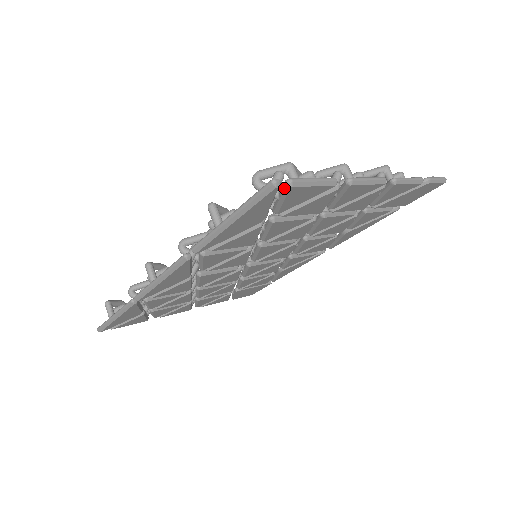
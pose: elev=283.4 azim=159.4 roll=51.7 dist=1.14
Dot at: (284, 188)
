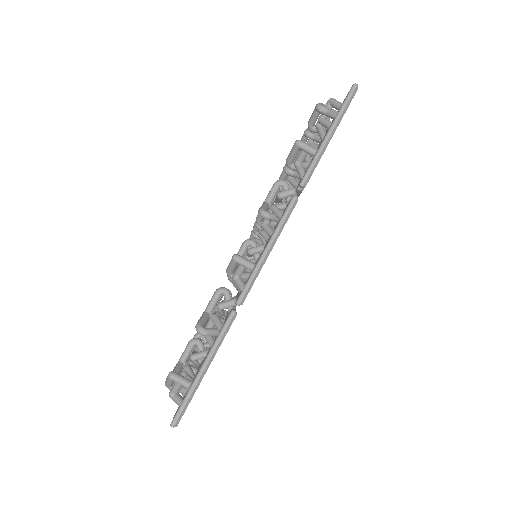
Dot at: occluded
